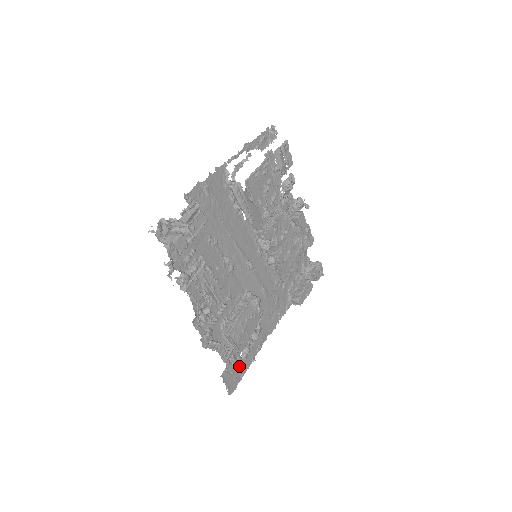
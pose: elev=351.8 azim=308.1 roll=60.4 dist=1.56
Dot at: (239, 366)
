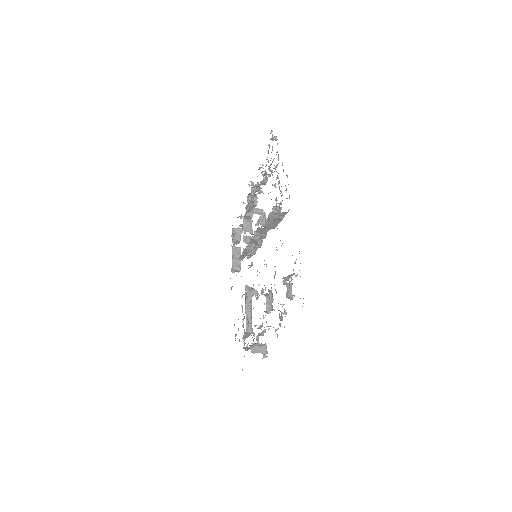
Dot at: occluded
